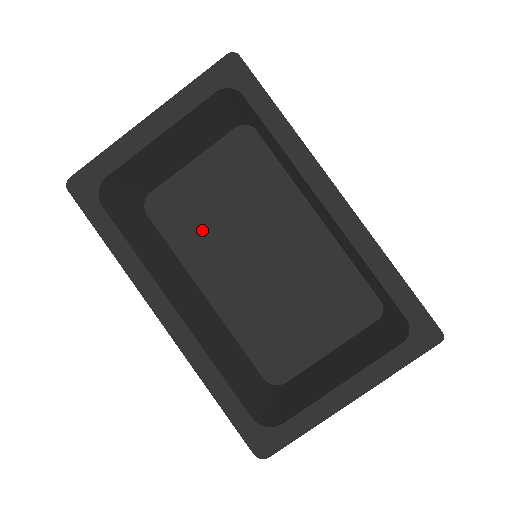
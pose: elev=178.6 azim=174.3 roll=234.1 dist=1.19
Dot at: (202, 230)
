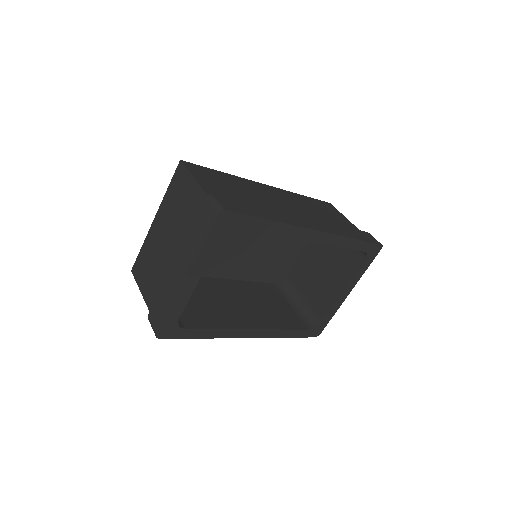
Dot at: occluded
